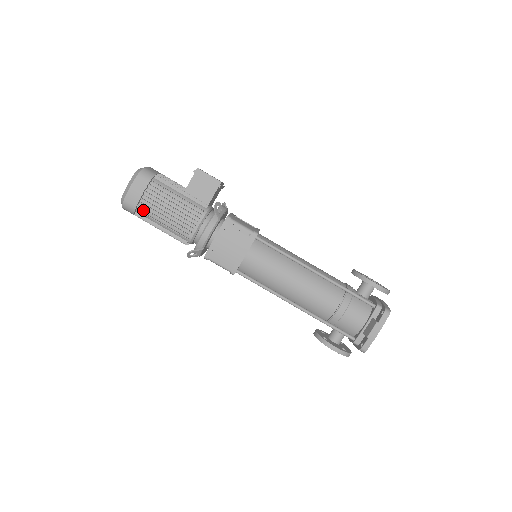
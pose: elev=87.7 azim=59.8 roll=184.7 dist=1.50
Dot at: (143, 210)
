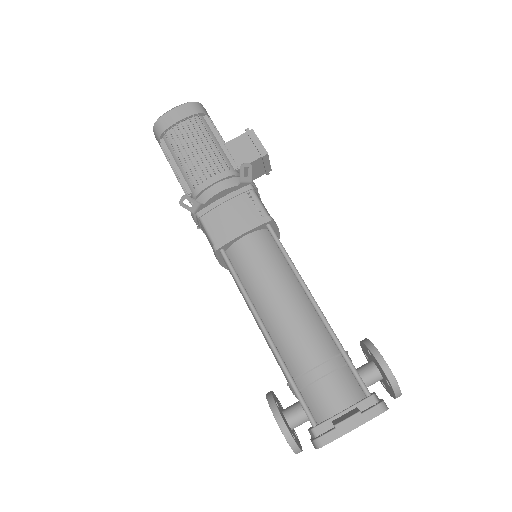
Dot at: (170, 138)
